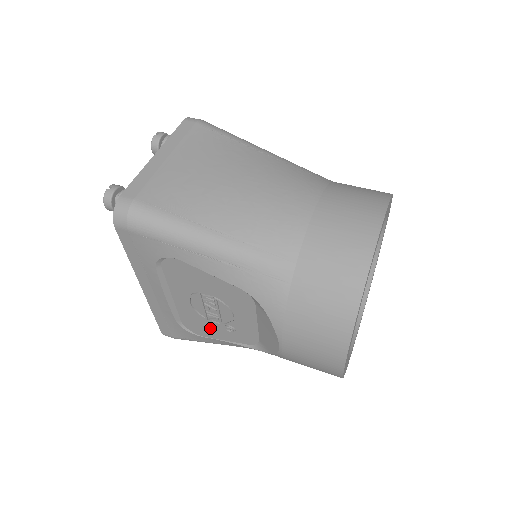
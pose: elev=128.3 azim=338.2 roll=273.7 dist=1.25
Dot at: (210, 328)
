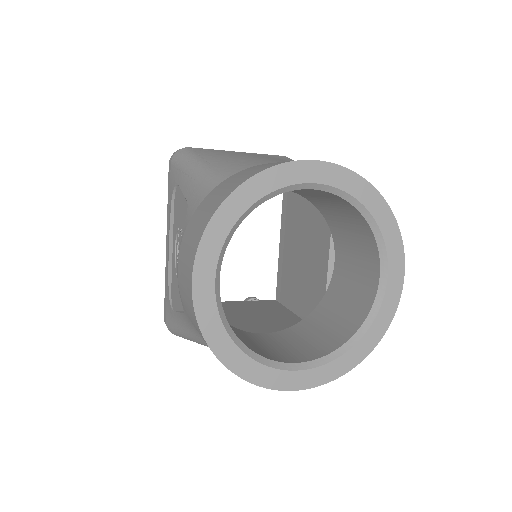
Dot at: (177, 291)
